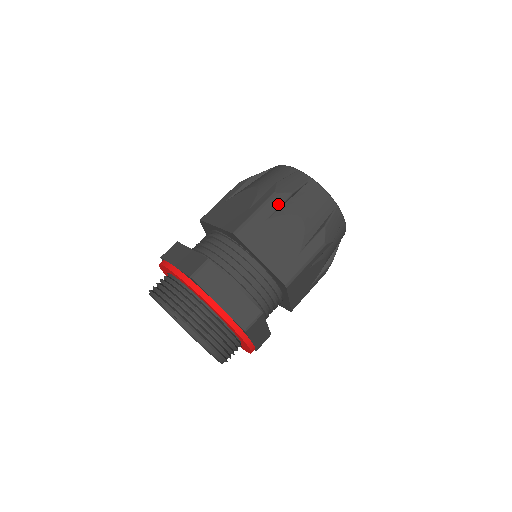
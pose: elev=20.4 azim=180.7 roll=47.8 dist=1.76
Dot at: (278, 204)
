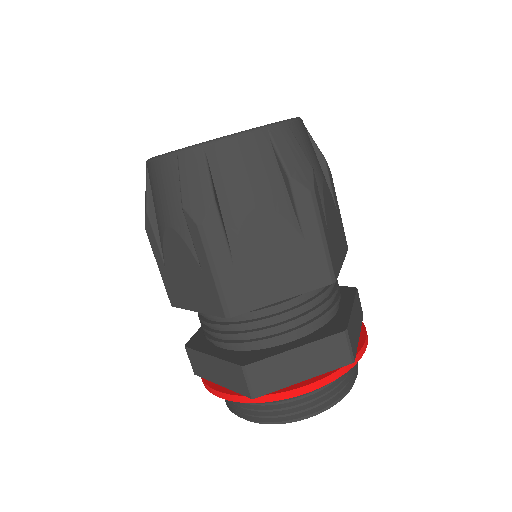
Dot at: (219, 232)
